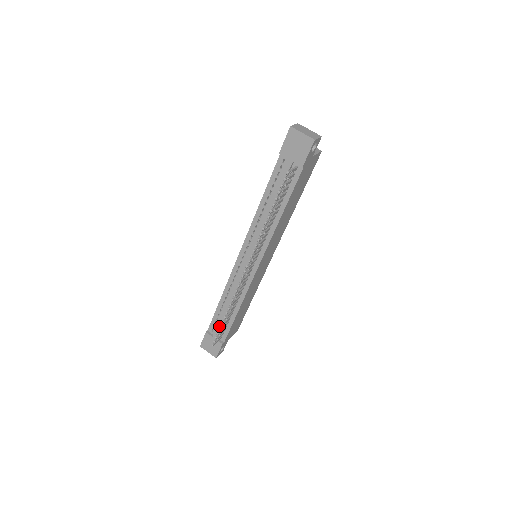
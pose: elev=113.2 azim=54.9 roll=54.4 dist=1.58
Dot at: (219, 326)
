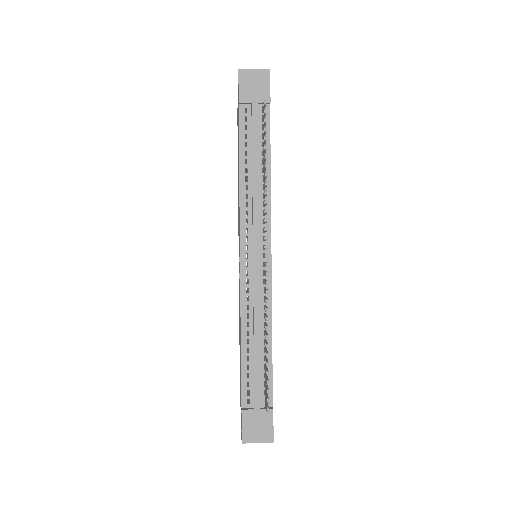
Dot at: (257, 382)
